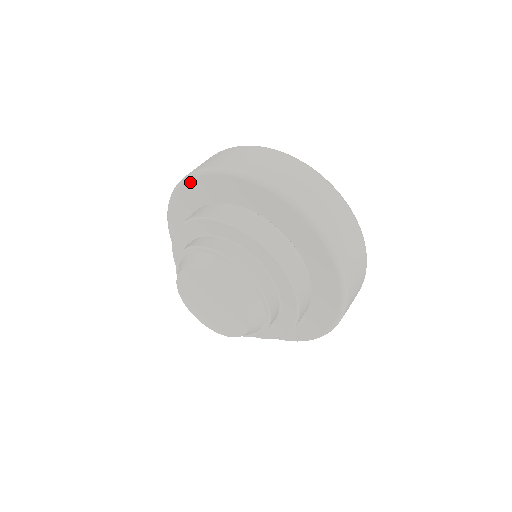
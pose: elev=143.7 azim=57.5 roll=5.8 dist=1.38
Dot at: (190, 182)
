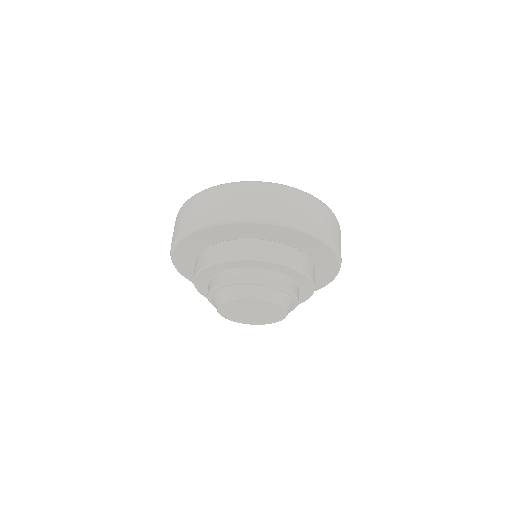
Dot at: (196, 233)
